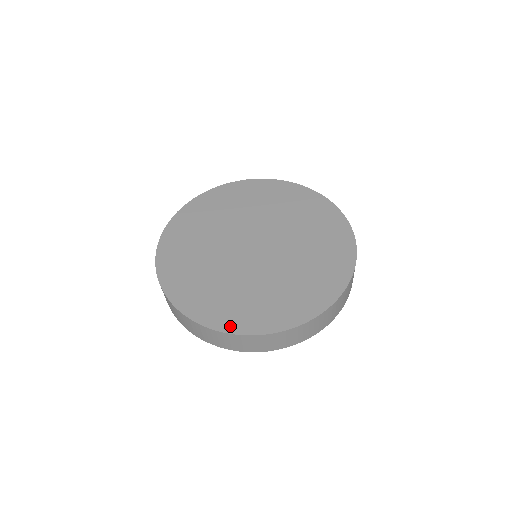
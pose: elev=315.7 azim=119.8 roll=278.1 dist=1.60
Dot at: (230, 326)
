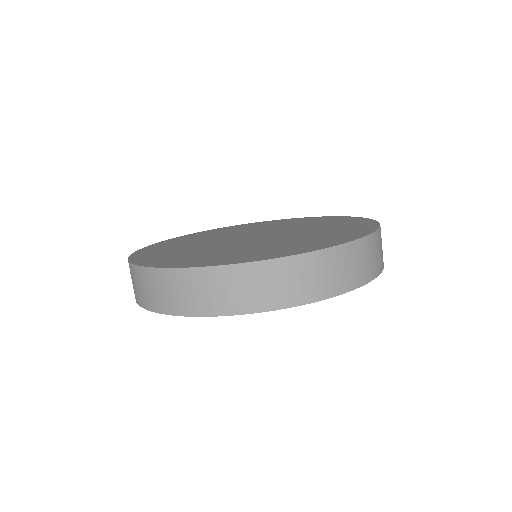
Dot at: (145, 262)
